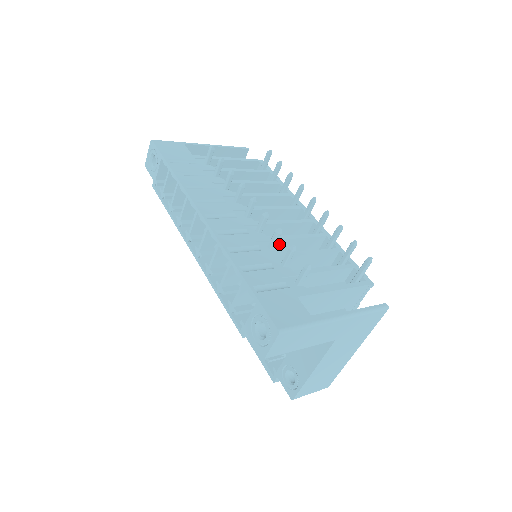
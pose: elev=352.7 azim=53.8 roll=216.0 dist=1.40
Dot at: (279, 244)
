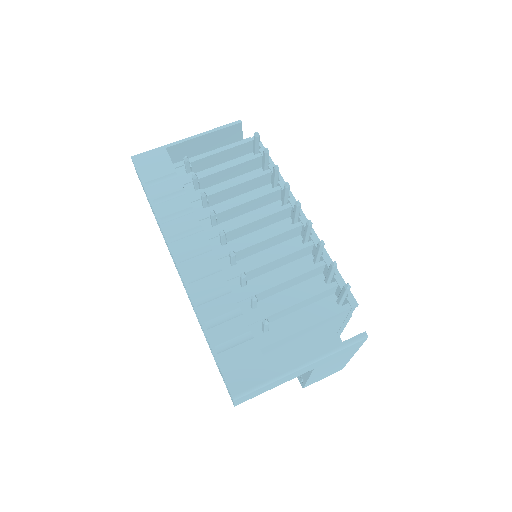
Dot at: (257, 270)
